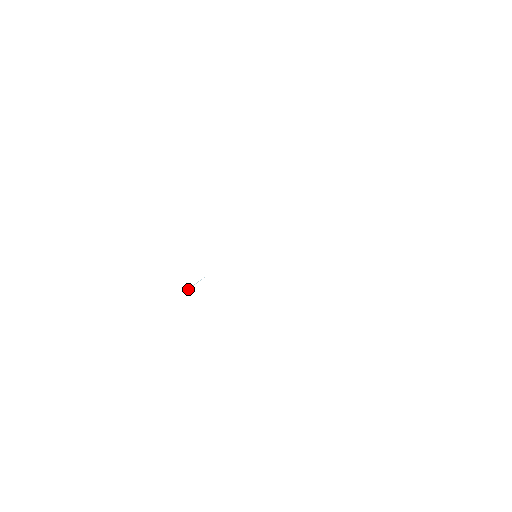
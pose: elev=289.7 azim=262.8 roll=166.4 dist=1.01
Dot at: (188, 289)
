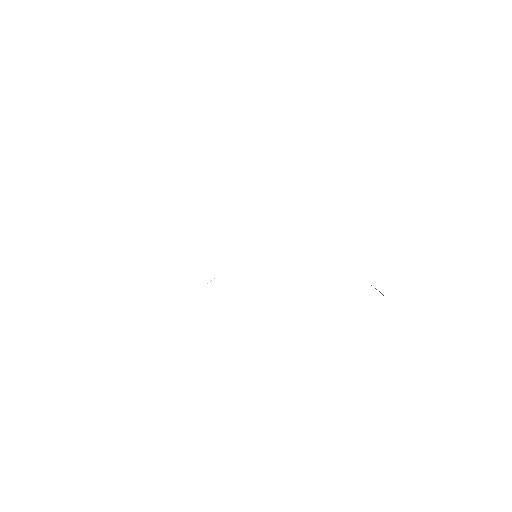
Dot at: occluded
